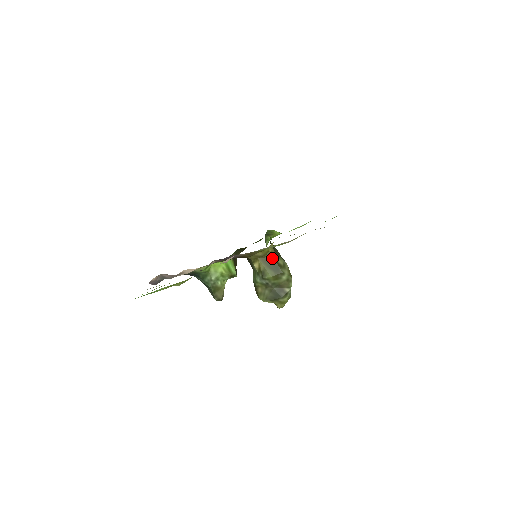
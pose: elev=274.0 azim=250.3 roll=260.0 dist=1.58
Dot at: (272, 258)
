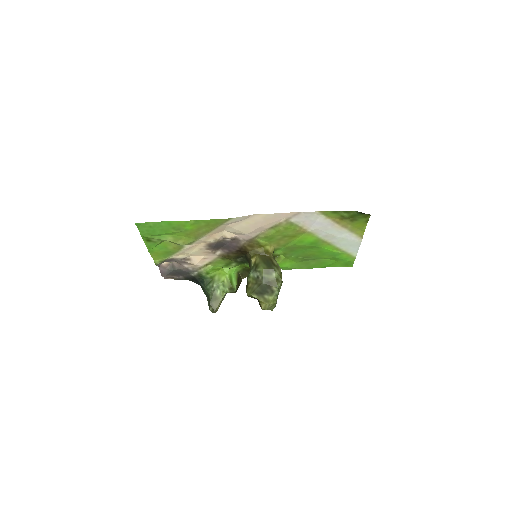
Dot at: (269, 257)
